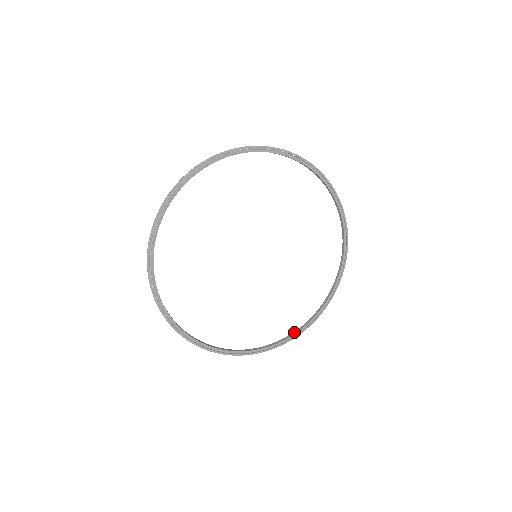
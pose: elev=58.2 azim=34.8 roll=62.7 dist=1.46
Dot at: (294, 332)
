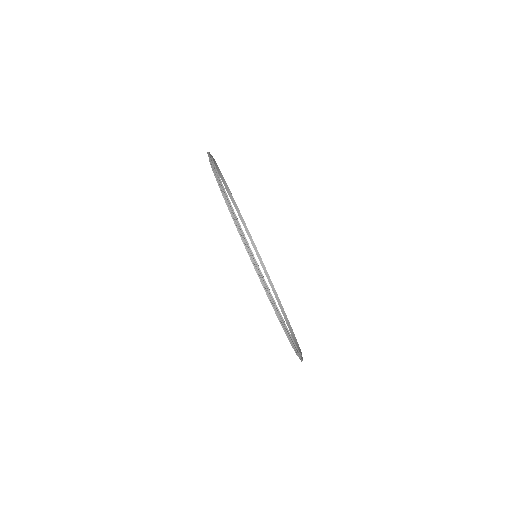
Dot at: occluded
